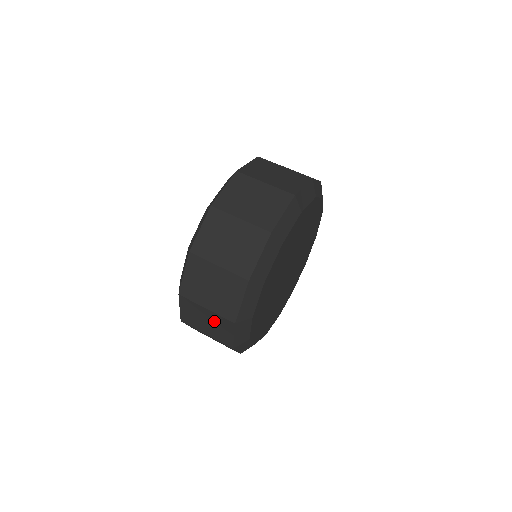
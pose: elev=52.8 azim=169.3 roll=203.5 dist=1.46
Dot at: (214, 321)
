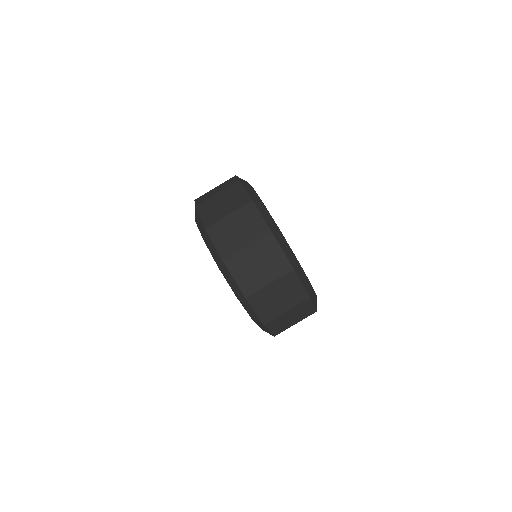
Dot at: (282, 288)
